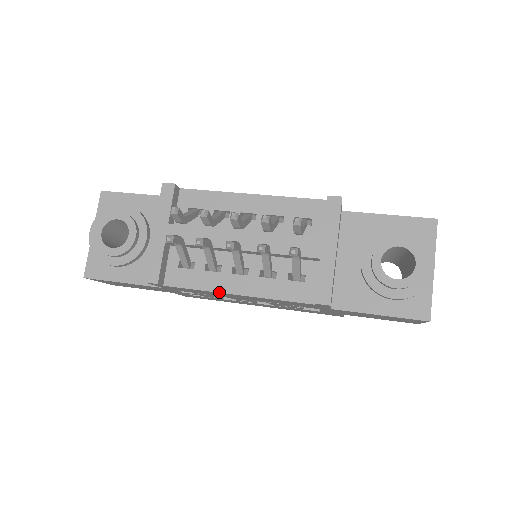
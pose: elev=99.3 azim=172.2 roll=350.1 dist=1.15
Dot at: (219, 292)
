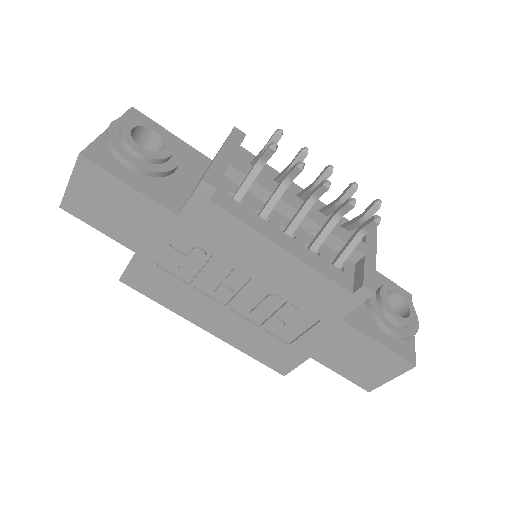
Dot at: (267, 237)
